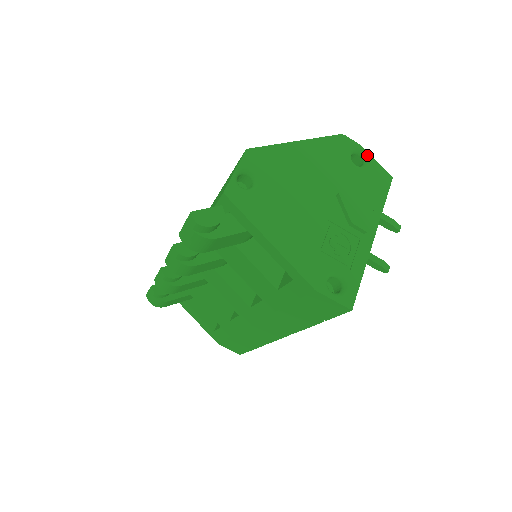
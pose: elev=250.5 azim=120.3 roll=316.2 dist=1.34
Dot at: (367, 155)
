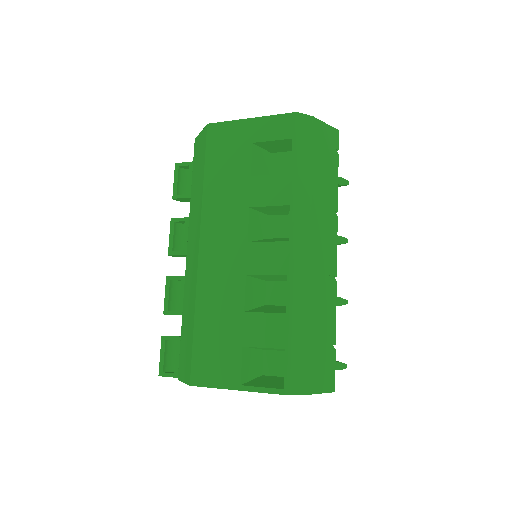
Dot at: occluded
